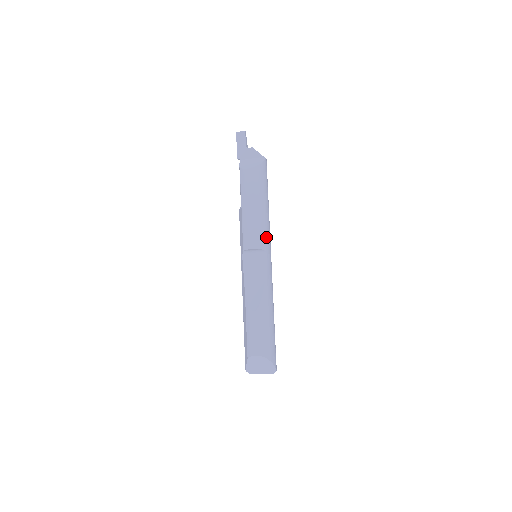
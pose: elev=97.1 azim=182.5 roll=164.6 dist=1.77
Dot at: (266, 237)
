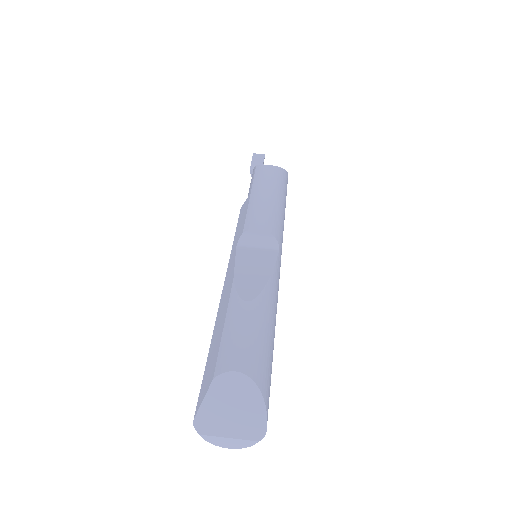
Dot at: (280, 231)
